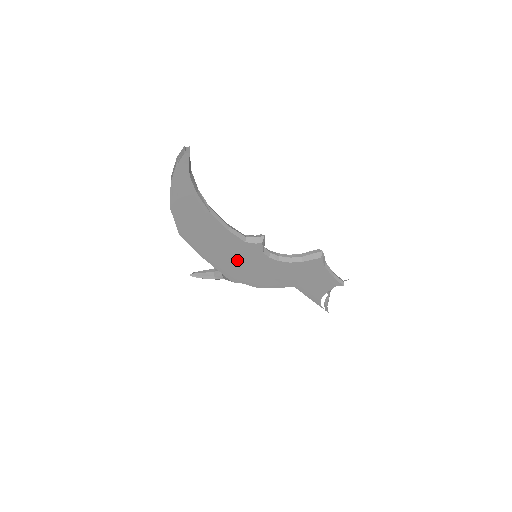
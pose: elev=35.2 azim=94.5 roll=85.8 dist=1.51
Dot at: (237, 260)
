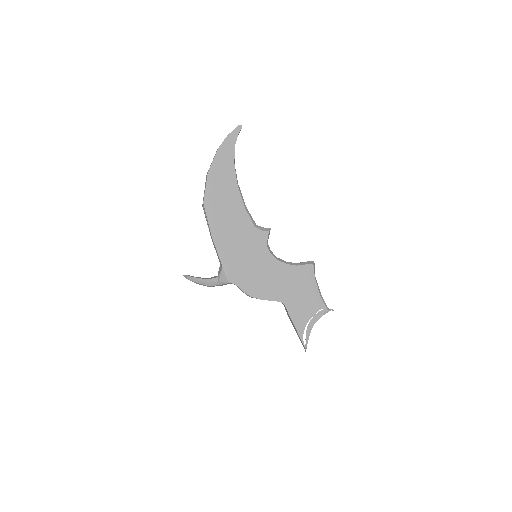
Dot at: (241, 249)
